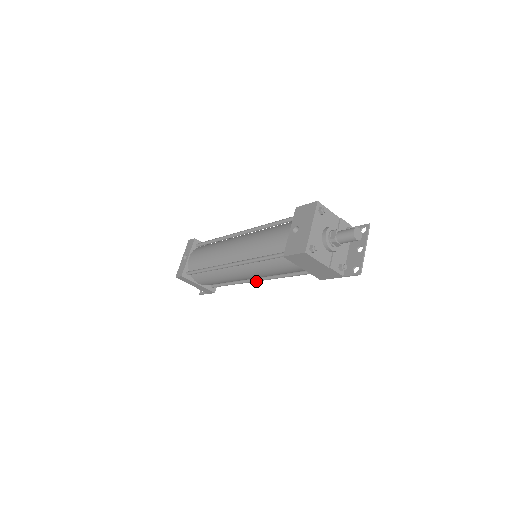
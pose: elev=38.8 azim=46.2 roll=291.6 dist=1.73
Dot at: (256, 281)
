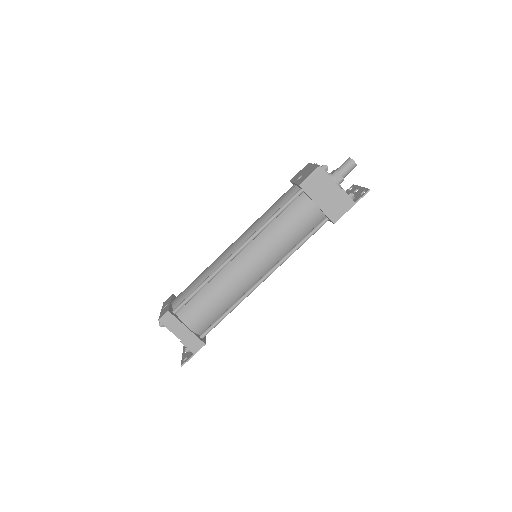
Dot at: (262, 281)
